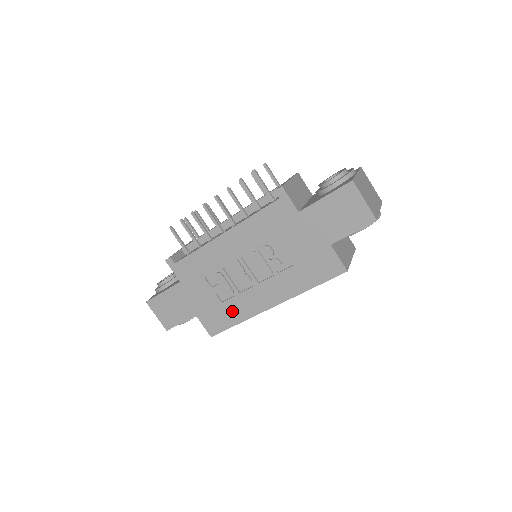
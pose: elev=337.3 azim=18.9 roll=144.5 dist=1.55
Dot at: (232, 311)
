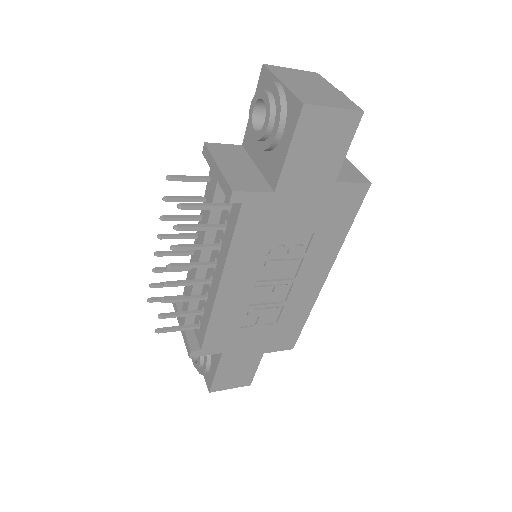
Dot at: (292, 319)
